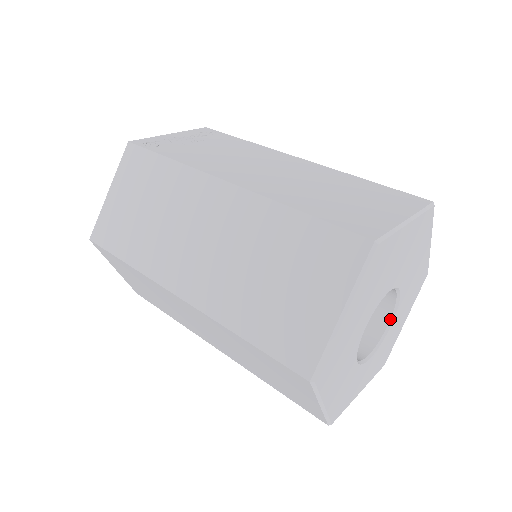
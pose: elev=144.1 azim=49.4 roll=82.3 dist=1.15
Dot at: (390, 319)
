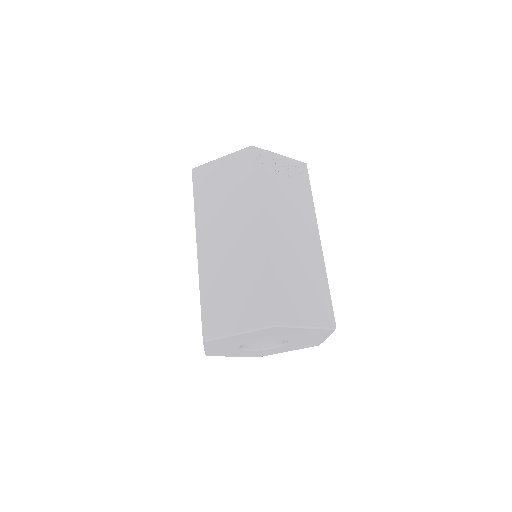
Dot at: (276, 346)
